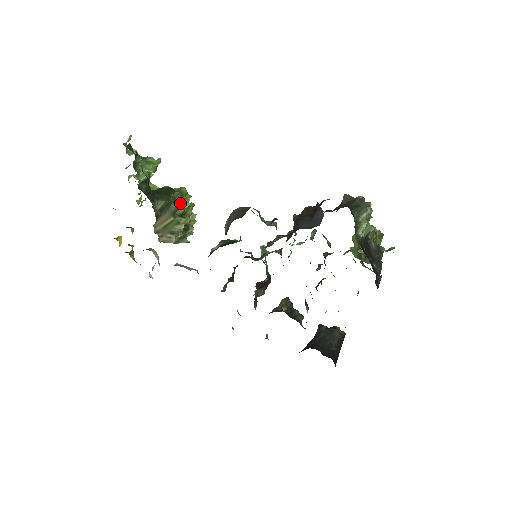
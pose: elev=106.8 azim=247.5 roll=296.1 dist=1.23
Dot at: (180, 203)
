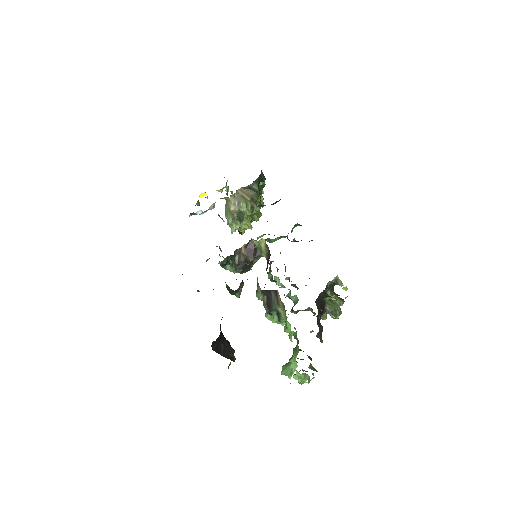
Dot at: occluded
